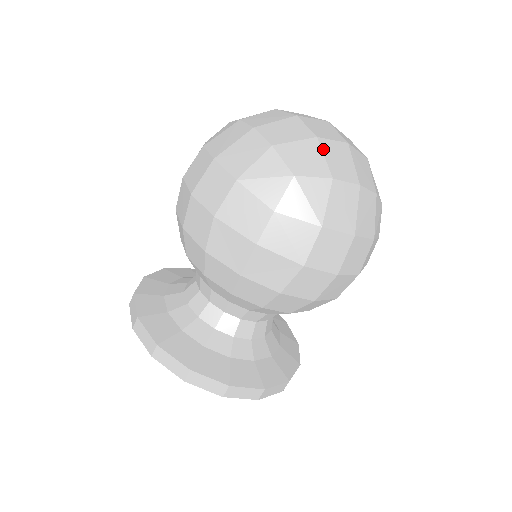
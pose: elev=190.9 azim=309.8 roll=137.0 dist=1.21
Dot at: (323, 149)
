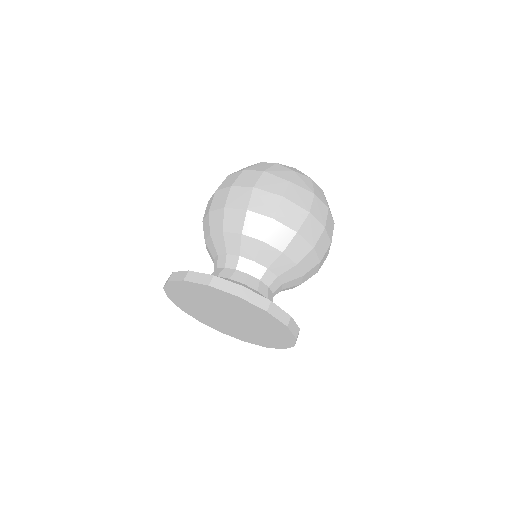
Dot at: occluded
